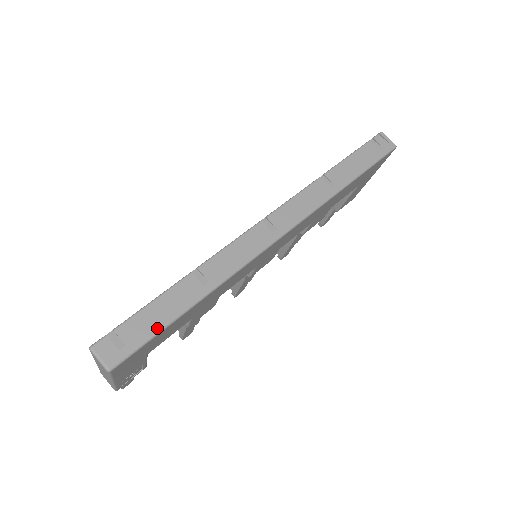
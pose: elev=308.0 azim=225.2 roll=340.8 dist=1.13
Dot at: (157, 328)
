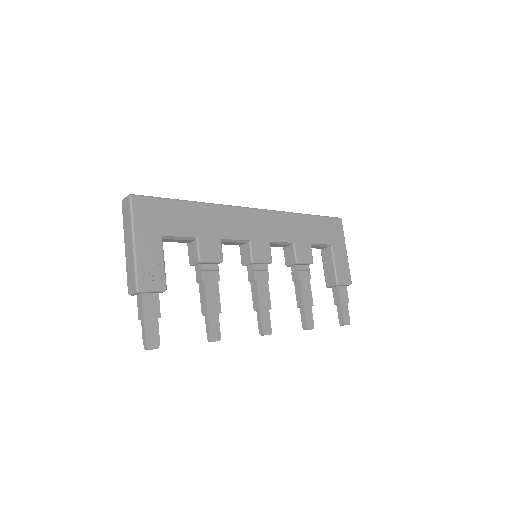
Dot at: (166, 199)
